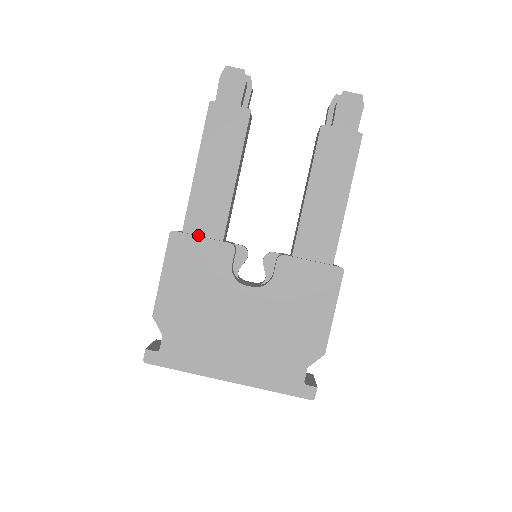
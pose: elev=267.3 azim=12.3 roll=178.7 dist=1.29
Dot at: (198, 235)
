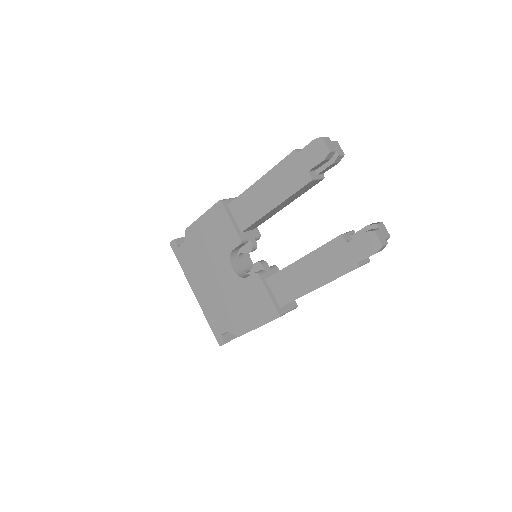
Dot at: (233, 216)
